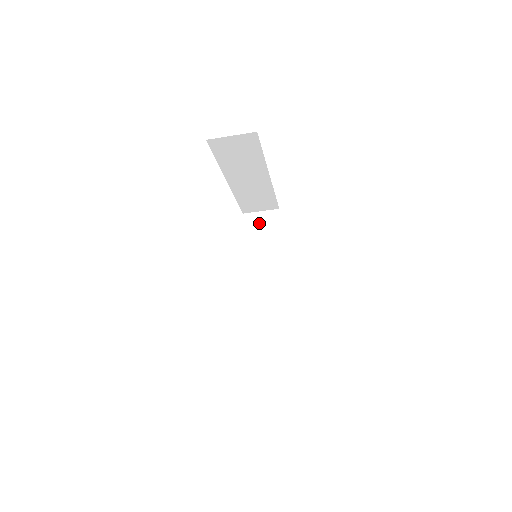
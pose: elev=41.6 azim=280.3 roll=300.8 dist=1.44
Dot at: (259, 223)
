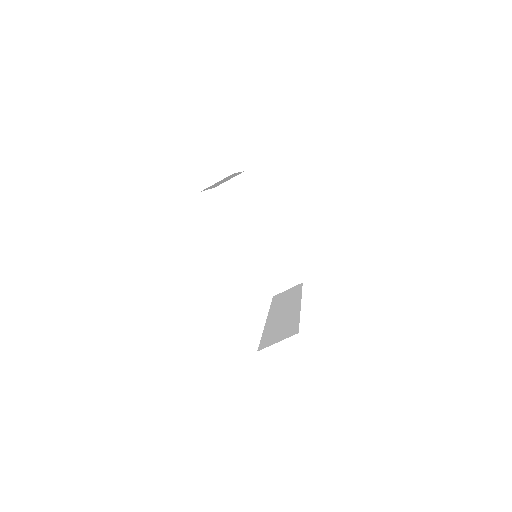
Dot at: (285, 294)
